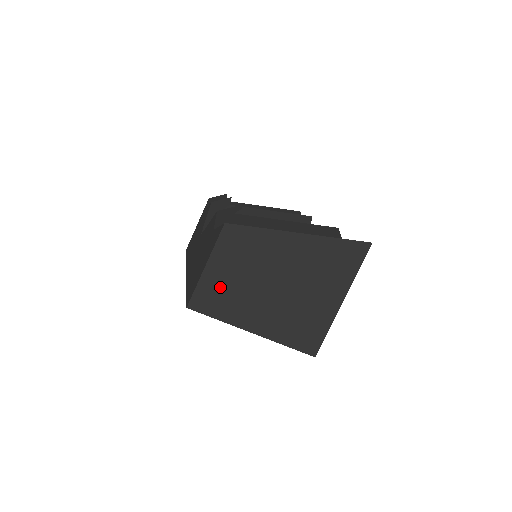
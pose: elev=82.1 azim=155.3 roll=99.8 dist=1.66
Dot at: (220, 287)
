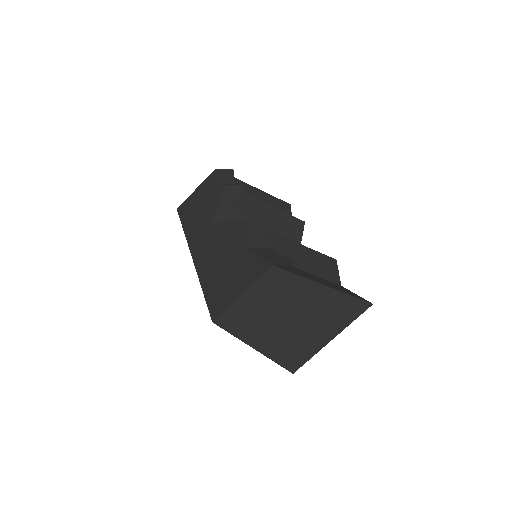
Dot at: (246, 312)
